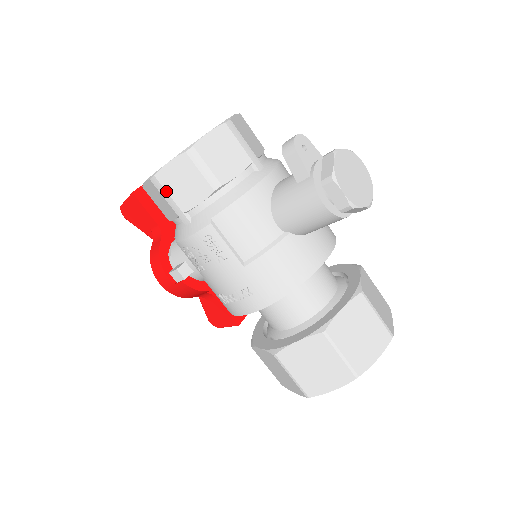
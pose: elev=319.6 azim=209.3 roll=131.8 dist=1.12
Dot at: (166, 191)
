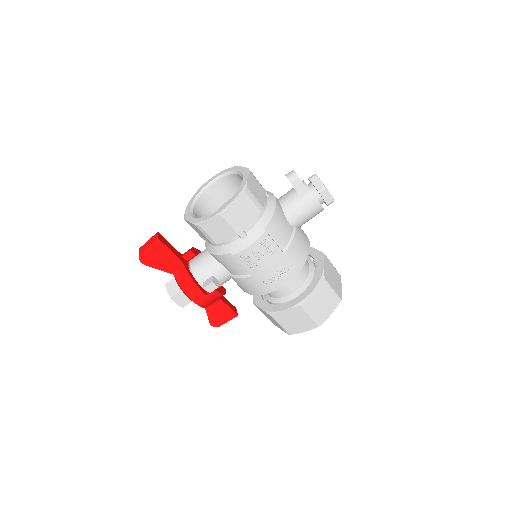
Dot at: (232, 219)
